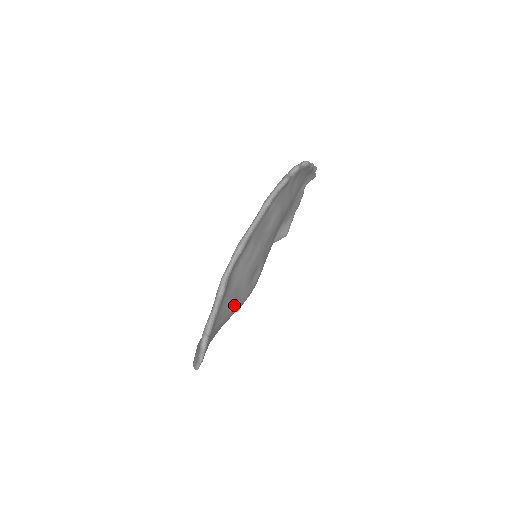
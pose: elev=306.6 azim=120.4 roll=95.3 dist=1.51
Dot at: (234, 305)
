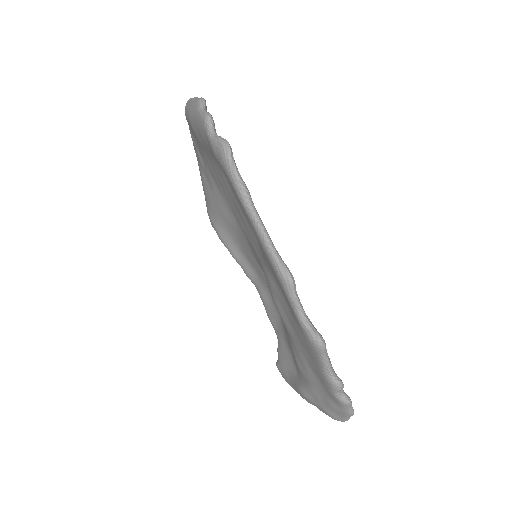
Dot at: occluded
